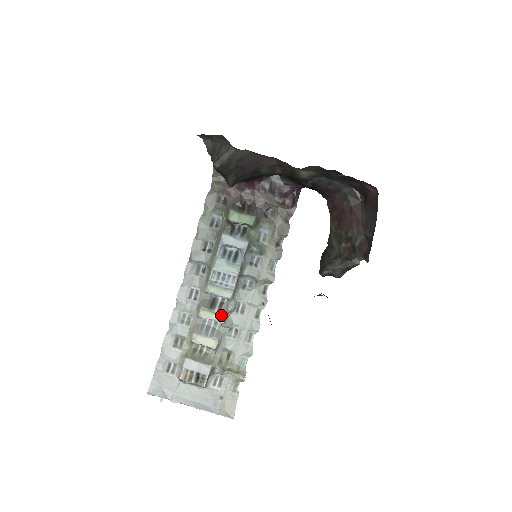
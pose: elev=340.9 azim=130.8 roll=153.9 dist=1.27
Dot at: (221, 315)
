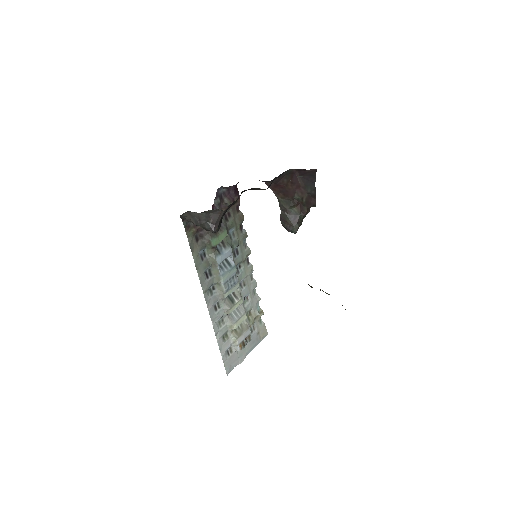
Dot at: (240, 300)
